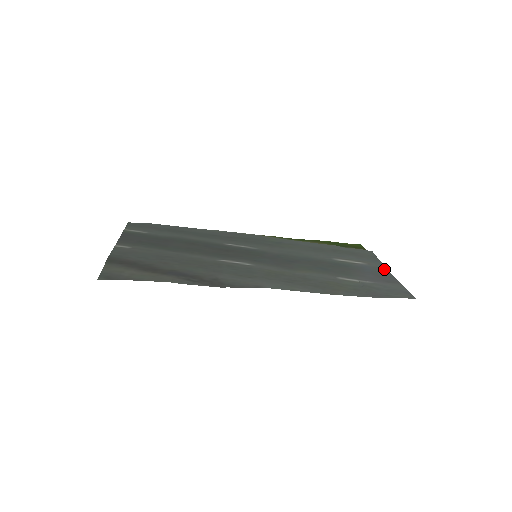
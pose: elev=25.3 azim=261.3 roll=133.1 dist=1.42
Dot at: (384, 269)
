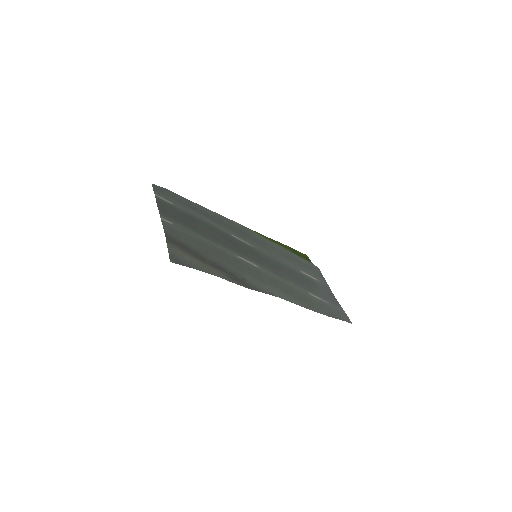
Dot at: (329, 289)
